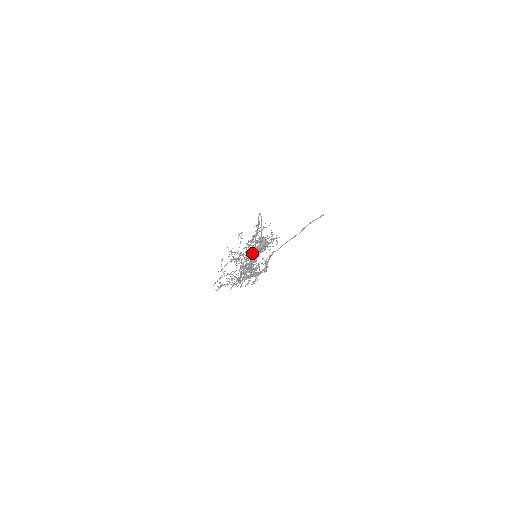
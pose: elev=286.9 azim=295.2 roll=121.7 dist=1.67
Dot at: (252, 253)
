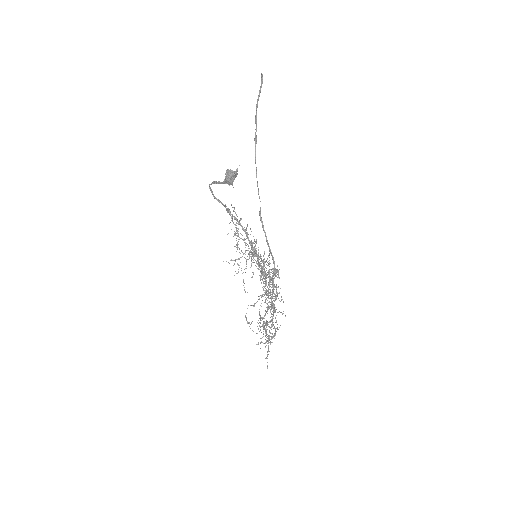
Dot at: occluded
